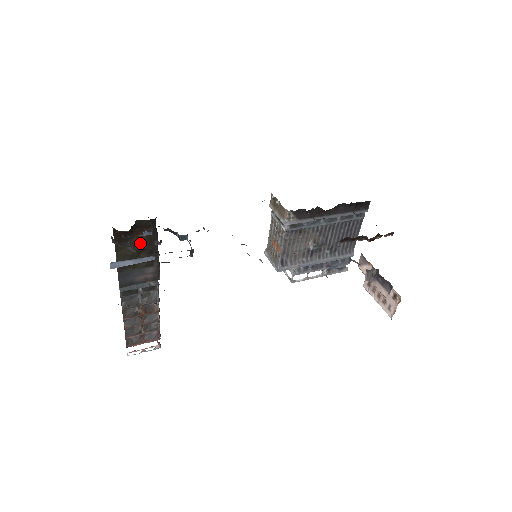
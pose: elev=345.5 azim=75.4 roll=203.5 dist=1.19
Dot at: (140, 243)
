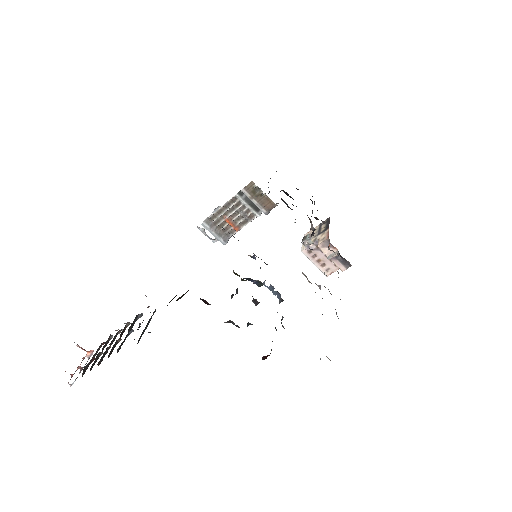
Dot at: (187, 291)
